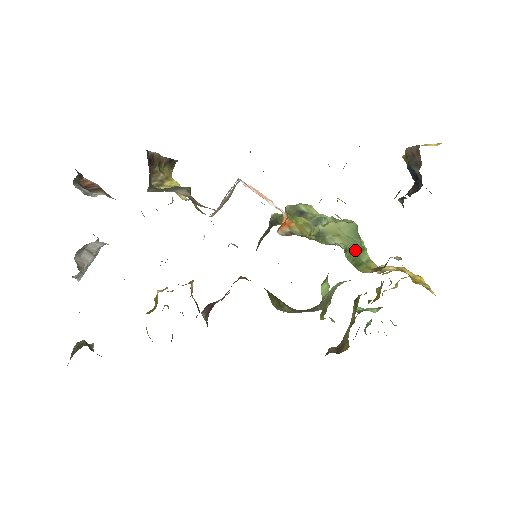
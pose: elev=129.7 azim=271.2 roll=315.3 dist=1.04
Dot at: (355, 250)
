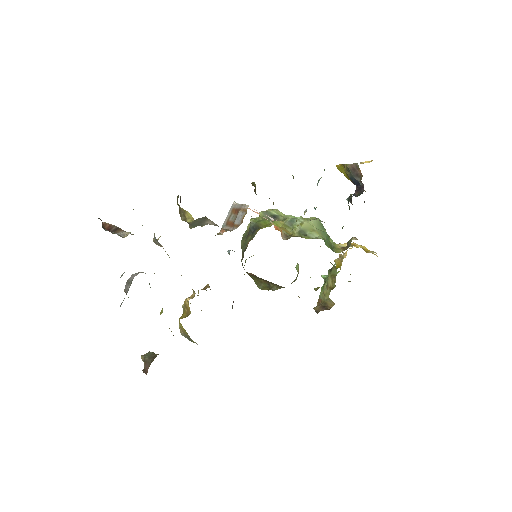
Dot at: (327, 238)
